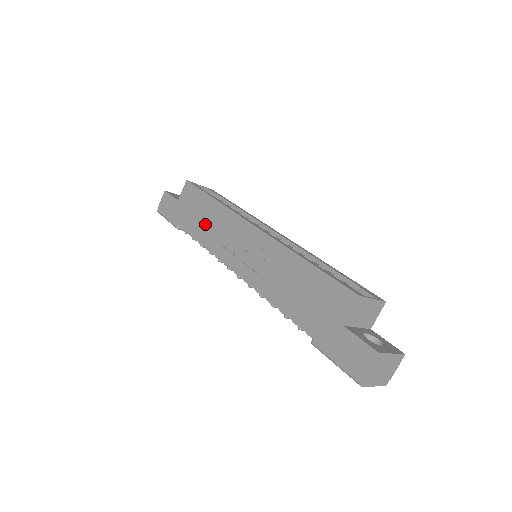
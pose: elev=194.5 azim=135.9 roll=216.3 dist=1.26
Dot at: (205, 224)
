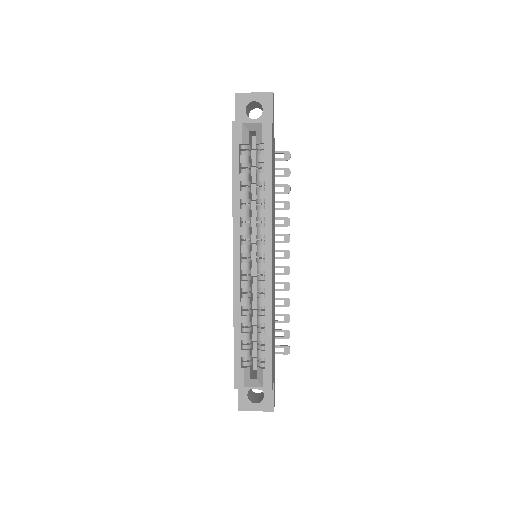
Dot at: occluded
